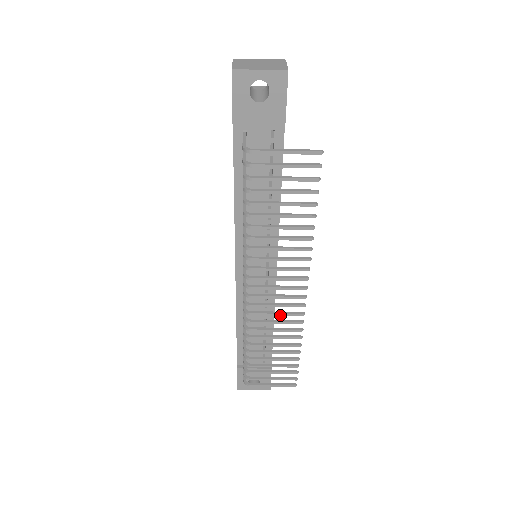
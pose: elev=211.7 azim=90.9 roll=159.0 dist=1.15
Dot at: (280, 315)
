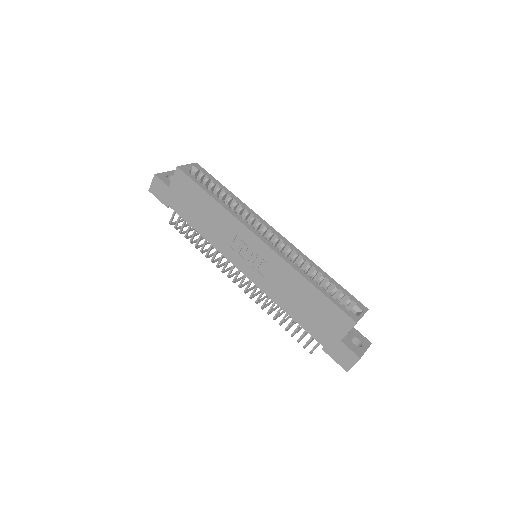
Dot at: occluded
